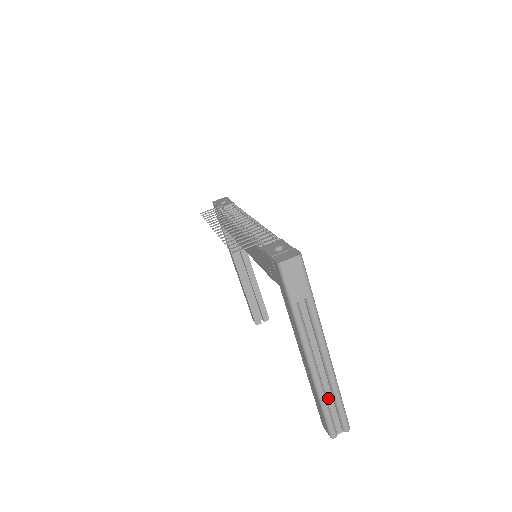
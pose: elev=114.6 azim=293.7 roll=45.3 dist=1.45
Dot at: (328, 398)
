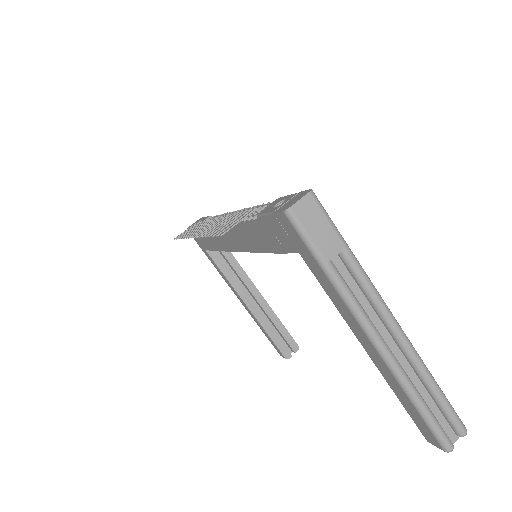
Dot at: (421, 393)
